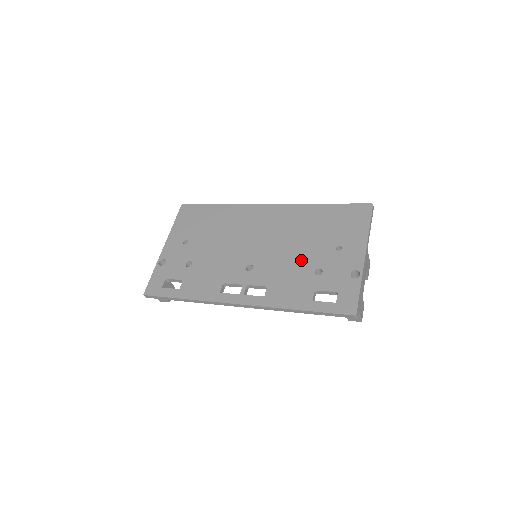
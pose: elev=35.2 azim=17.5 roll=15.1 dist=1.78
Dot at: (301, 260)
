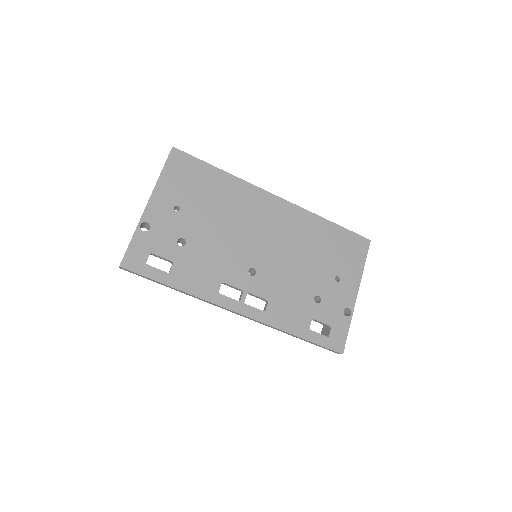
Dot at: (303, 280)
